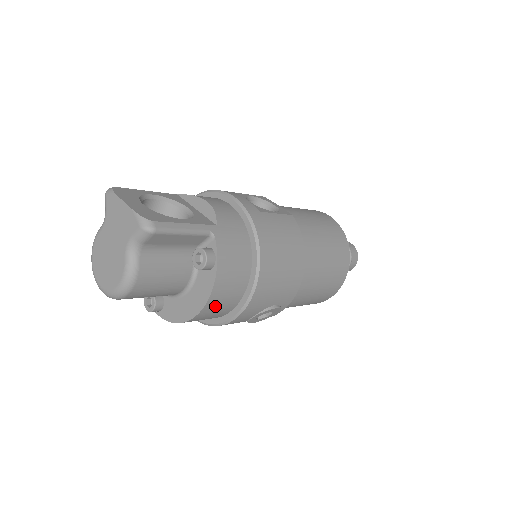
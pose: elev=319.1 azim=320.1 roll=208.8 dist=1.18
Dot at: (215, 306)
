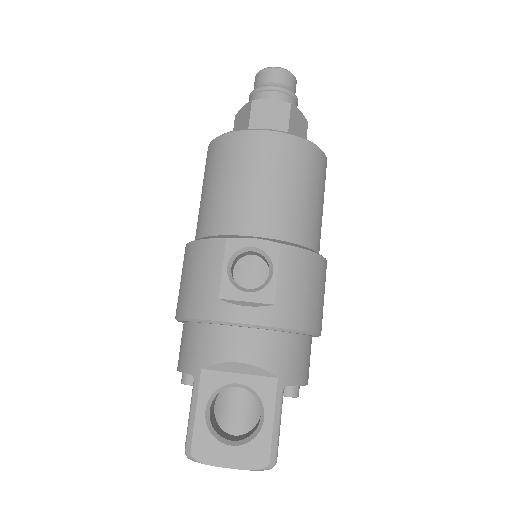
Dot at: occluded
